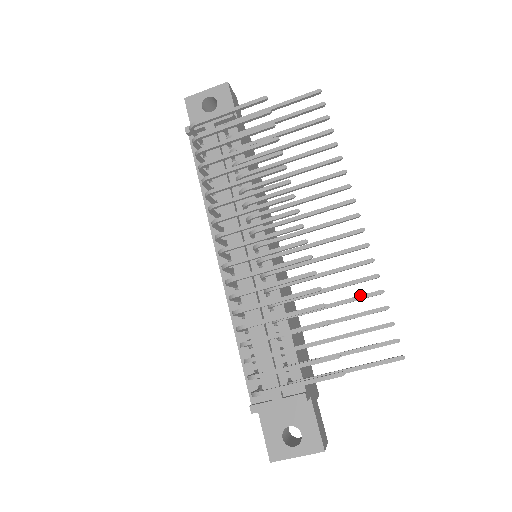
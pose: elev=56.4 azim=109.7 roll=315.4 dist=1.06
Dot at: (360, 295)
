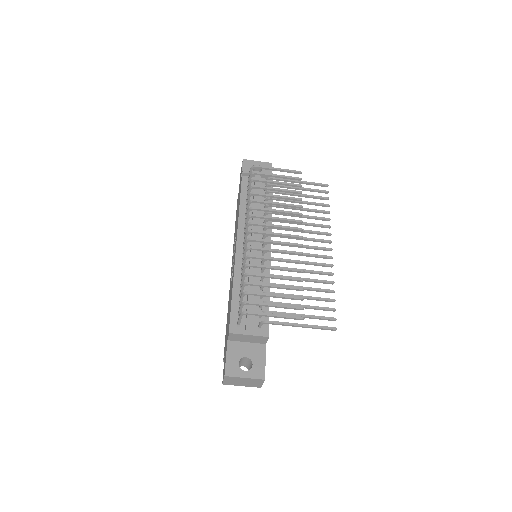
Dot at: occluded
